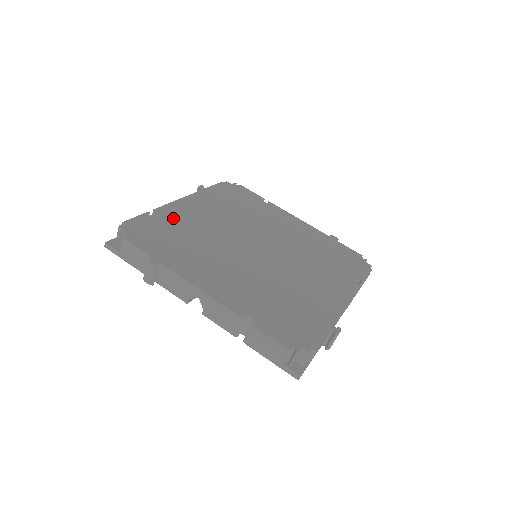
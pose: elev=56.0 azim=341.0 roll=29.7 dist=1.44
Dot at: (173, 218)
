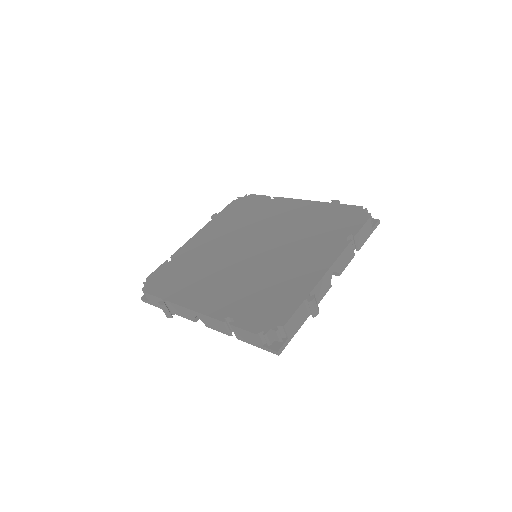
Dot at: (184, 256)
